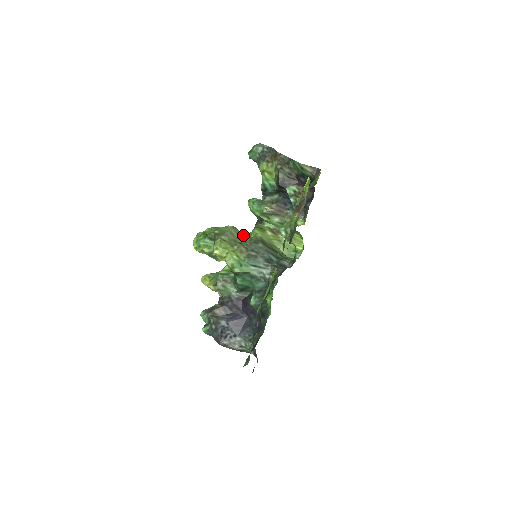
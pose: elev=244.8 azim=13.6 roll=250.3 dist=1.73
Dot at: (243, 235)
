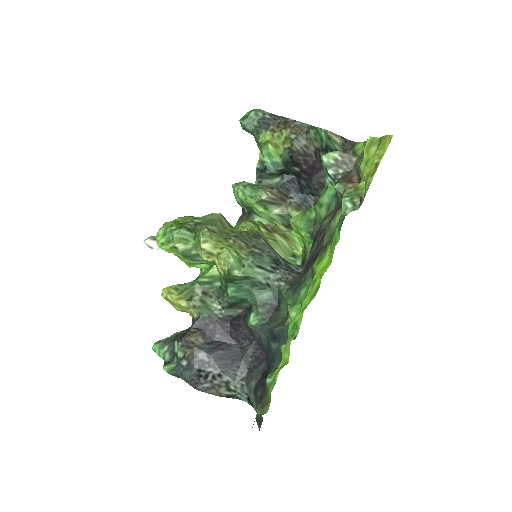
Dot at: (234, 228)
